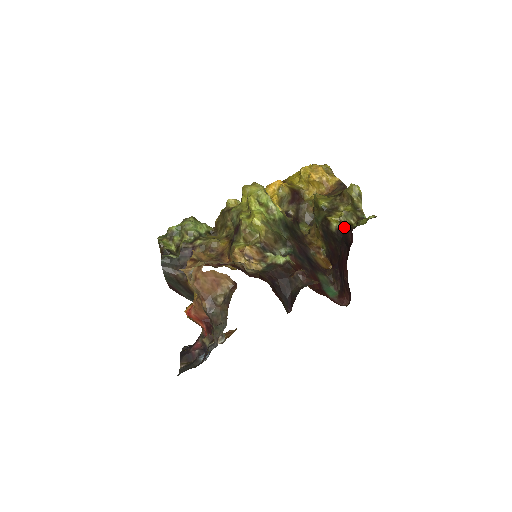
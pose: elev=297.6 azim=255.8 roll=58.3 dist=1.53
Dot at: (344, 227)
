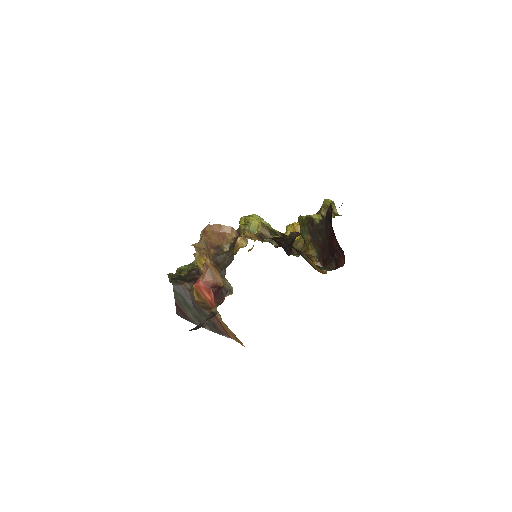
Dot at: (325, 216)
